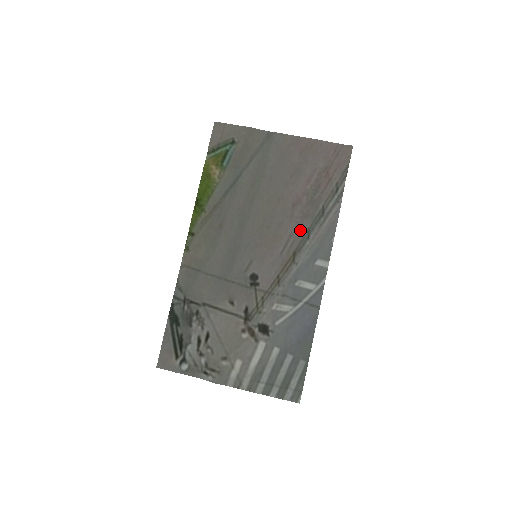
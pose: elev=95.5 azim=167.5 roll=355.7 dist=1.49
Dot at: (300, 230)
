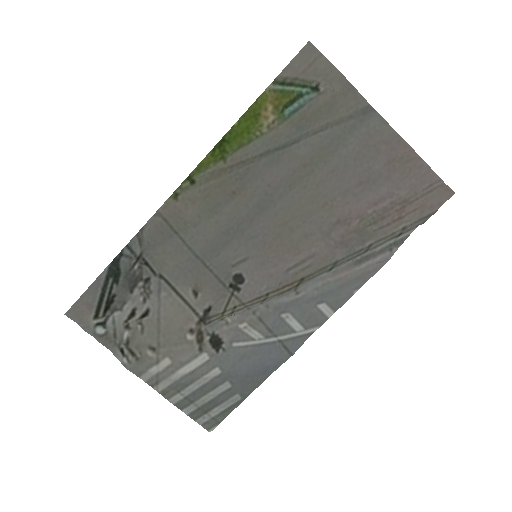
Dot at: (326, 257)
